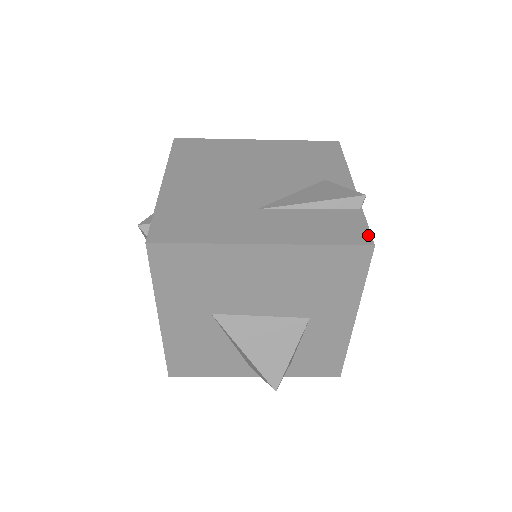
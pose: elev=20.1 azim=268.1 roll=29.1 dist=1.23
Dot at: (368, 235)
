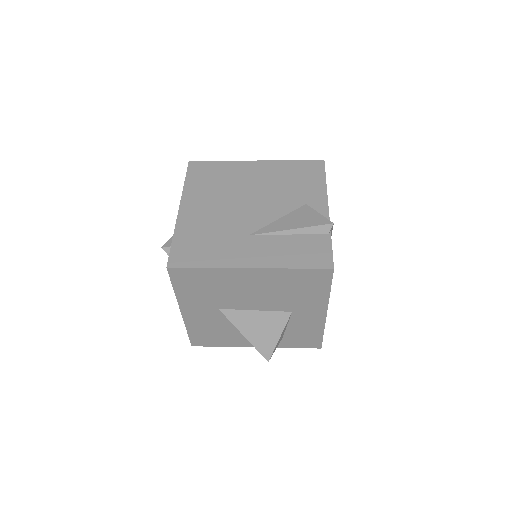
Dot at: (330, 259)
